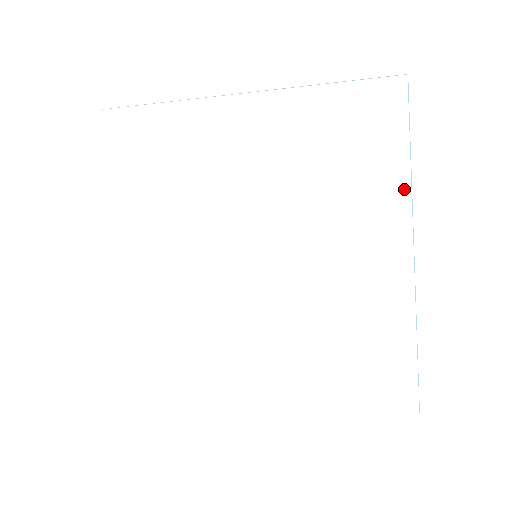
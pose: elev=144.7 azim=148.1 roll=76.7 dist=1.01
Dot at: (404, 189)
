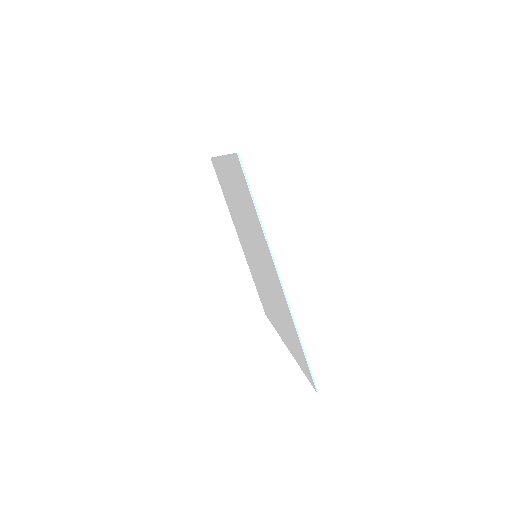
Dot at: (298, 363)
